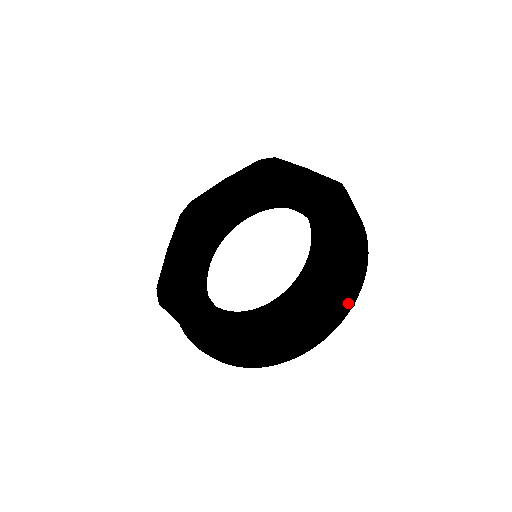
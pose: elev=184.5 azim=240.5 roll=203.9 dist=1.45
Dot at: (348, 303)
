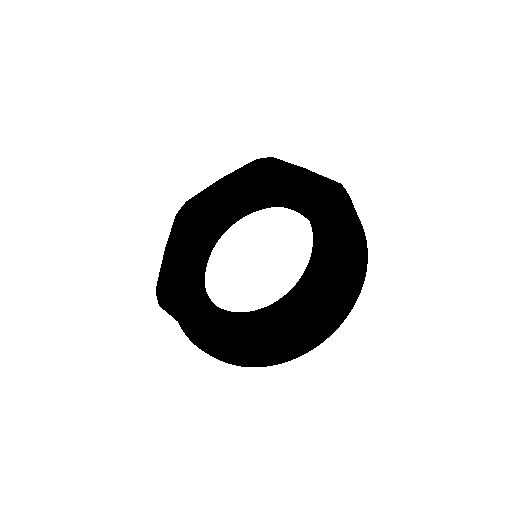
Dot at: (351, 302)
